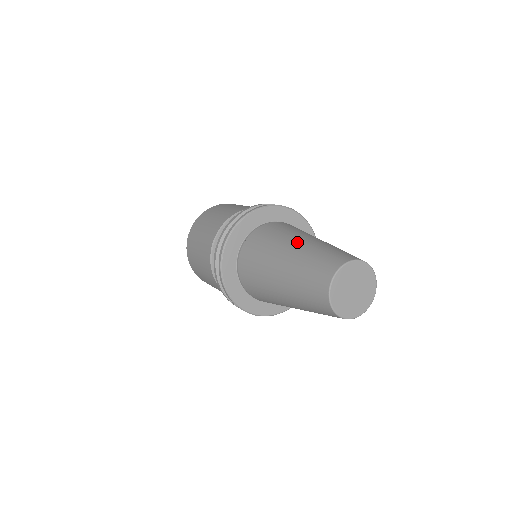
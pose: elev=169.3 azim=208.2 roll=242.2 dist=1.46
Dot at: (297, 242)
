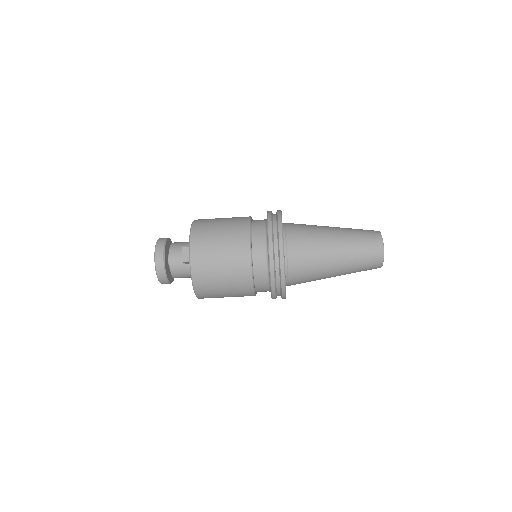
Dot at: occluded
